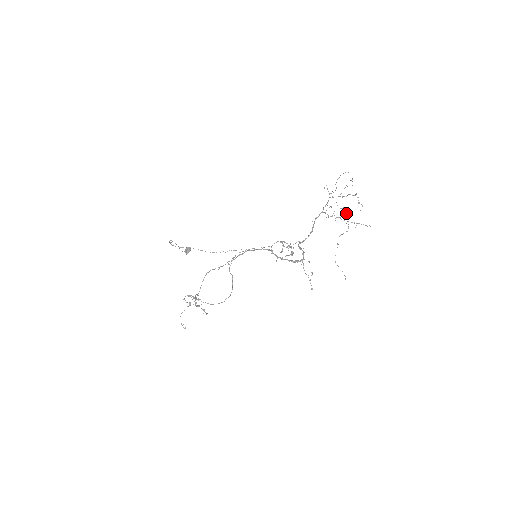
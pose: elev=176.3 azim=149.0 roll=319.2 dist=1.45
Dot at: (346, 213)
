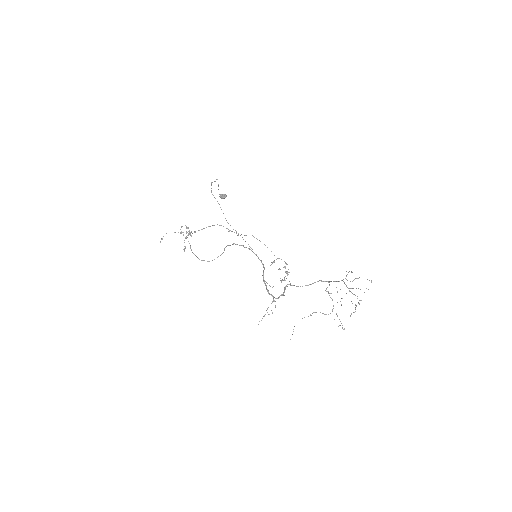
Dot at: occluded
